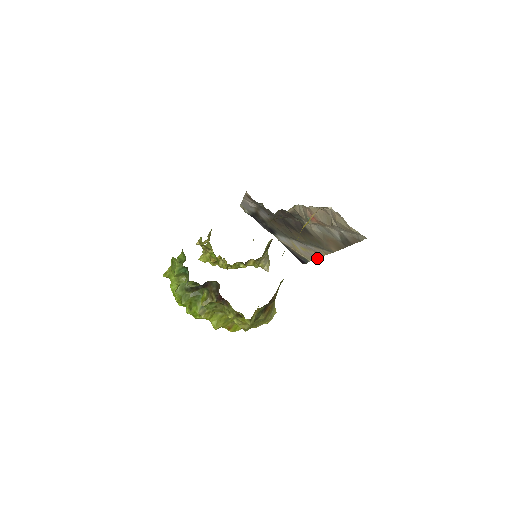
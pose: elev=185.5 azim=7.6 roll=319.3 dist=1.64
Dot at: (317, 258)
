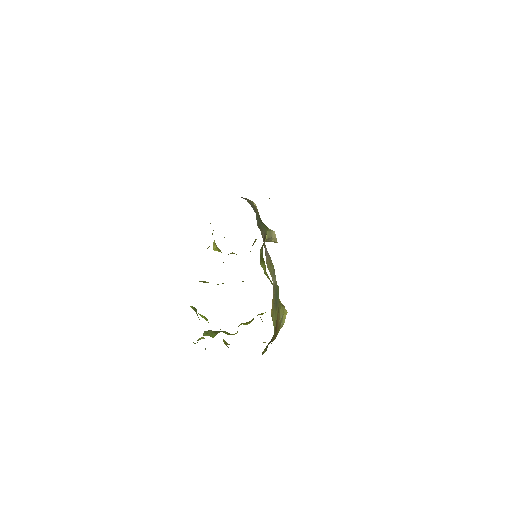
Dot at: occluded
